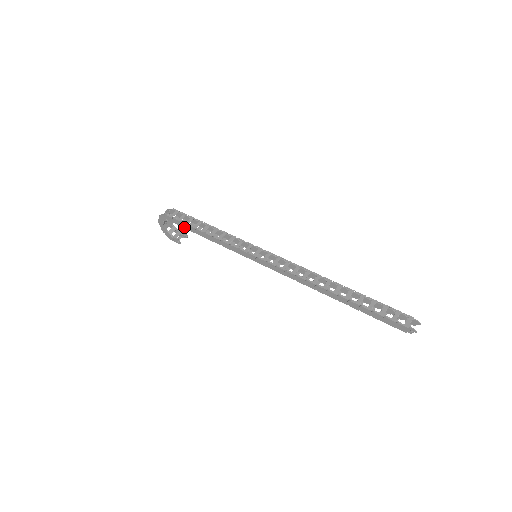
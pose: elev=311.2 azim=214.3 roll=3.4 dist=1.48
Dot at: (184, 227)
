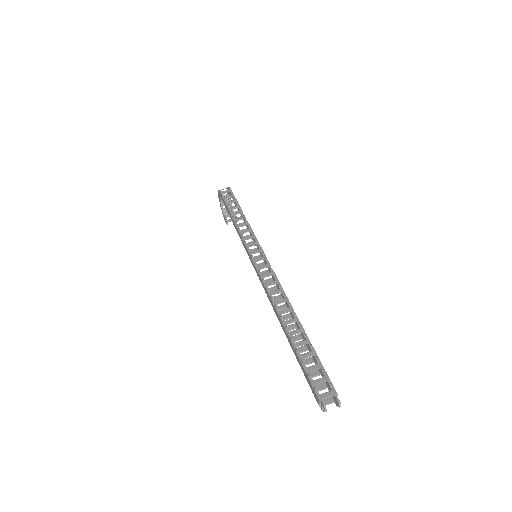
Dot at: (225, 206)
